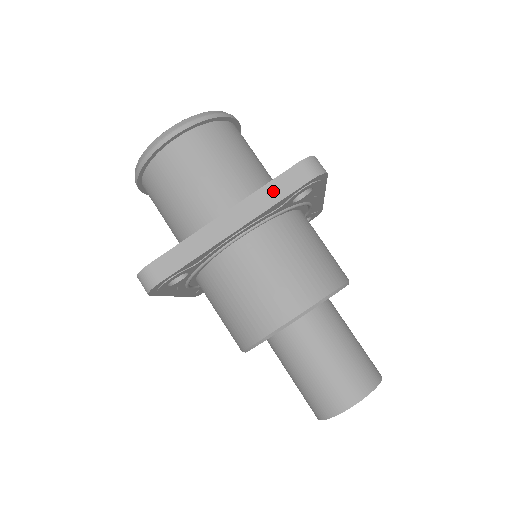
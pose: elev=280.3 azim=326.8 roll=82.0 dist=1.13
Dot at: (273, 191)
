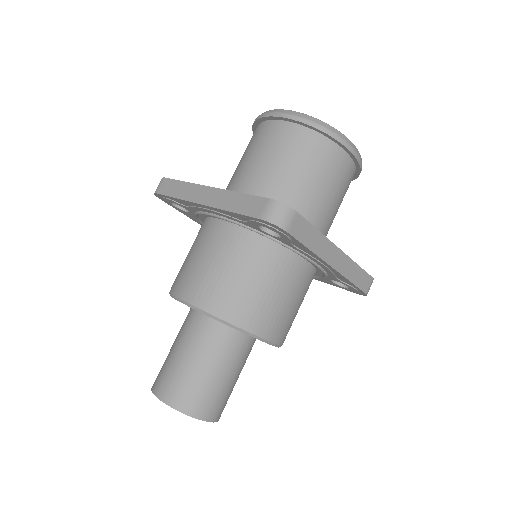
Dot at: (358, 274)
